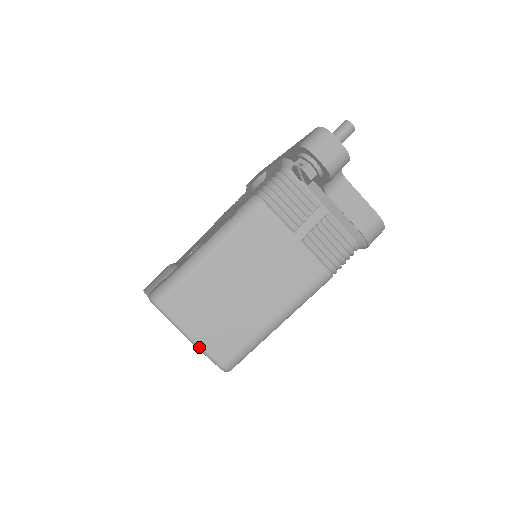
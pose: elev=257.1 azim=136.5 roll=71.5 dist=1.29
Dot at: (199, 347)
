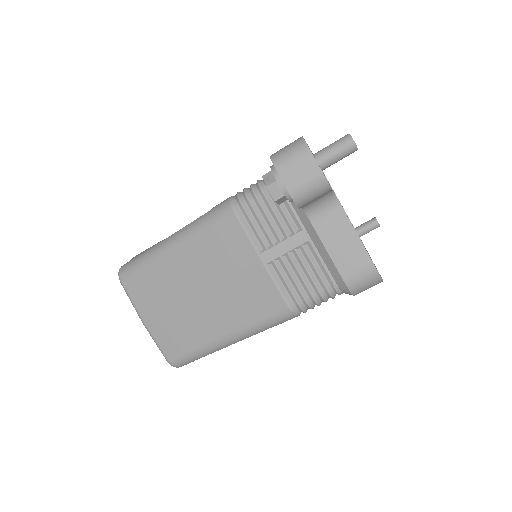
Dot at: (150, 334)
